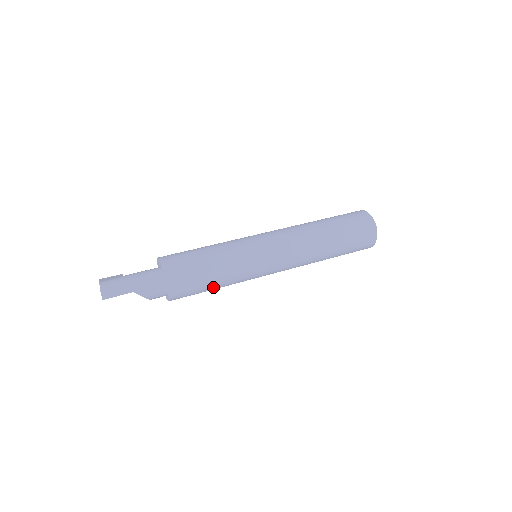
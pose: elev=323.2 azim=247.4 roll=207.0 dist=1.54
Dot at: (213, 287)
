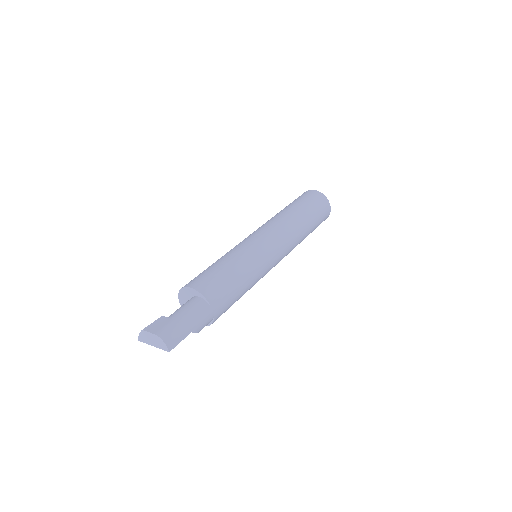
Dot at: occluded
